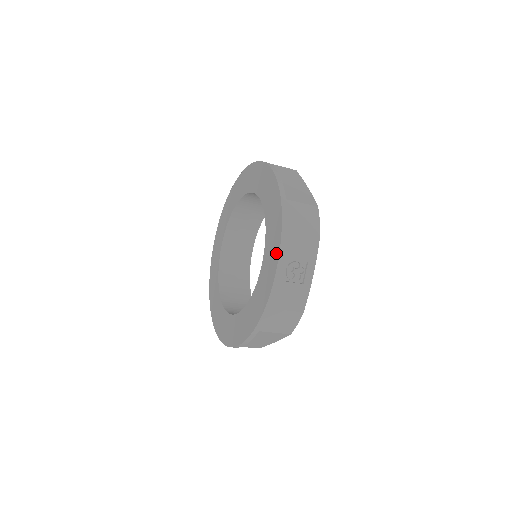
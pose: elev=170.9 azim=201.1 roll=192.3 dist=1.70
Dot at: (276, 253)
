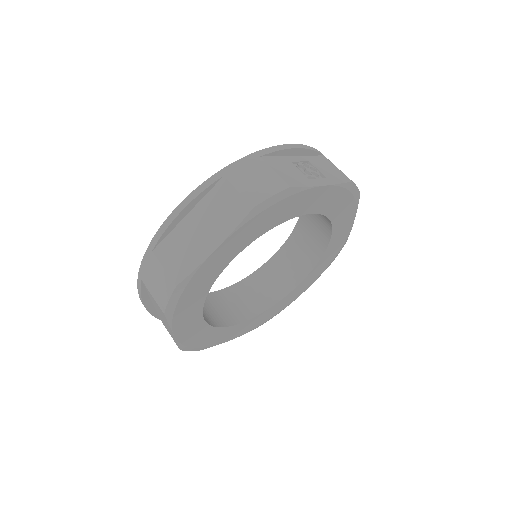
Dot at: occluded
